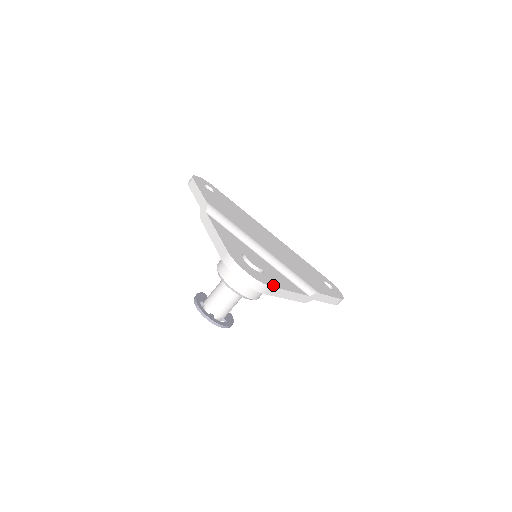
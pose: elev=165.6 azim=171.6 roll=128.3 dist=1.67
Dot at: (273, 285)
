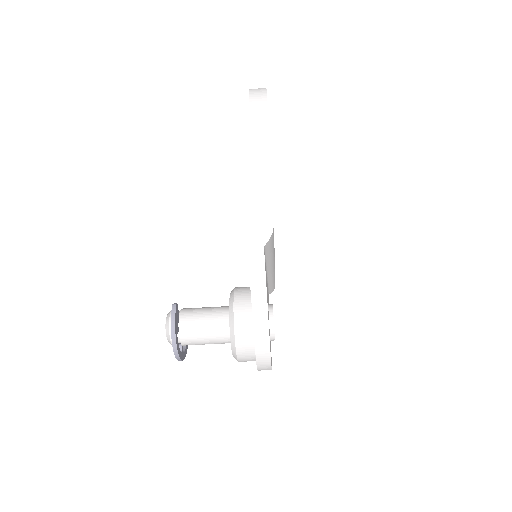
Dot at: occluded
